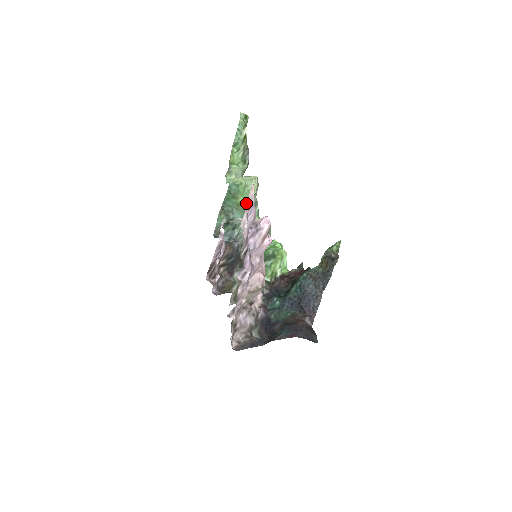
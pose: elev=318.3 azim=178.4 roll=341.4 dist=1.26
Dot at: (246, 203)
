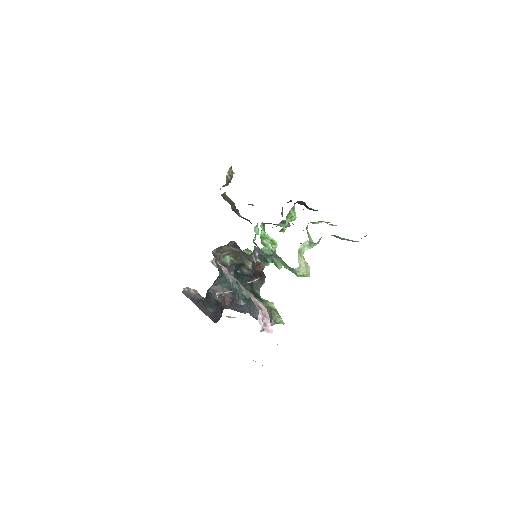
Dot at: (288, 269)
